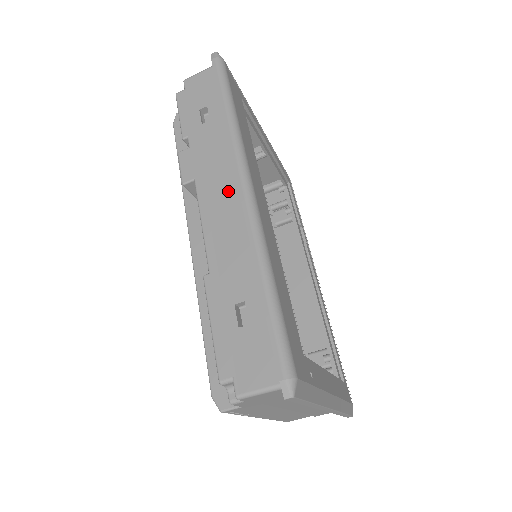
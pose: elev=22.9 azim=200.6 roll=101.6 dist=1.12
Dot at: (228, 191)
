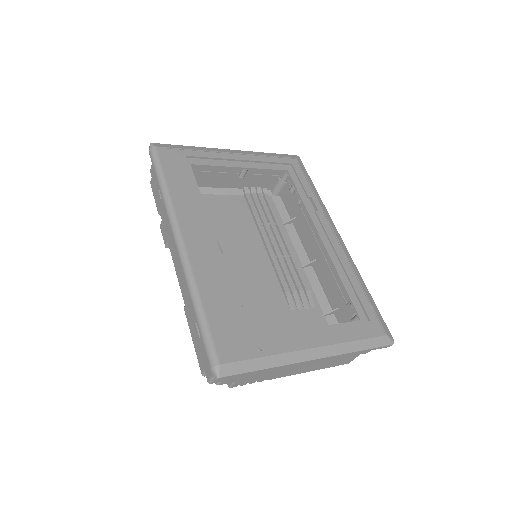
Dot at: occluded
